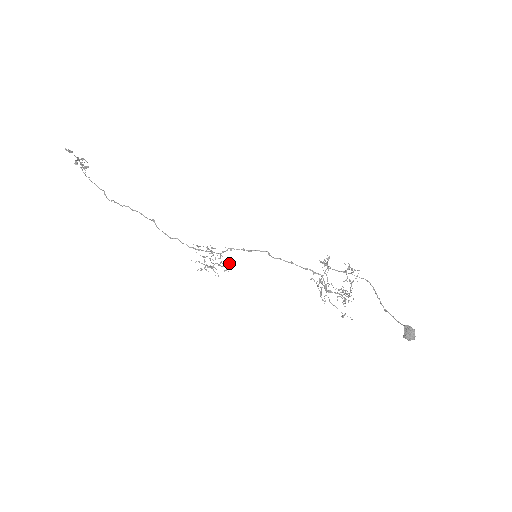
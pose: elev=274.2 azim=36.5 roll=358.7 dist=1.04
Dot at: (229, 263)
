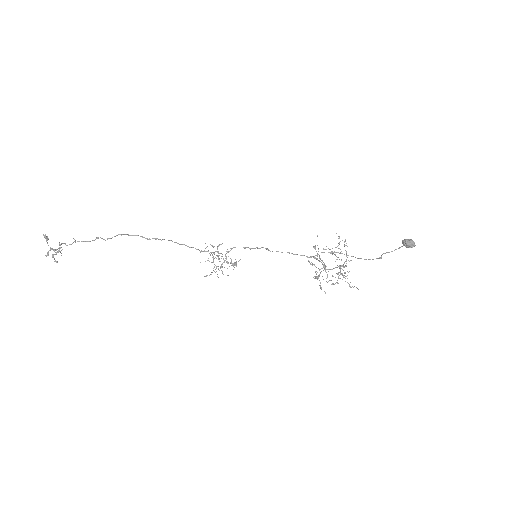
Dot at: (235, 262)
